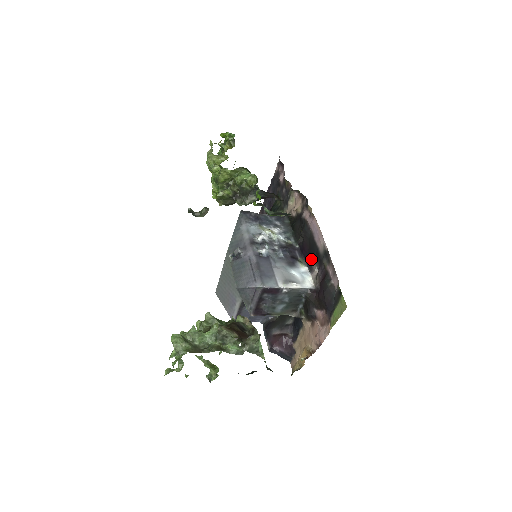
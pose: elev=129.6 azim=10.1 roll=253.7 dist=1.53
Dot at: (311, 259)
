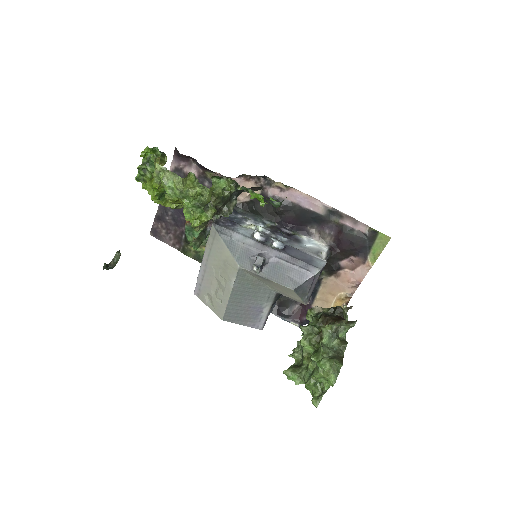
Dot at: (304, 226)
